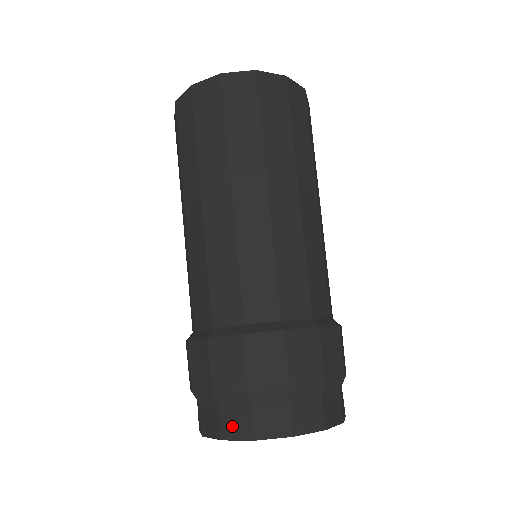
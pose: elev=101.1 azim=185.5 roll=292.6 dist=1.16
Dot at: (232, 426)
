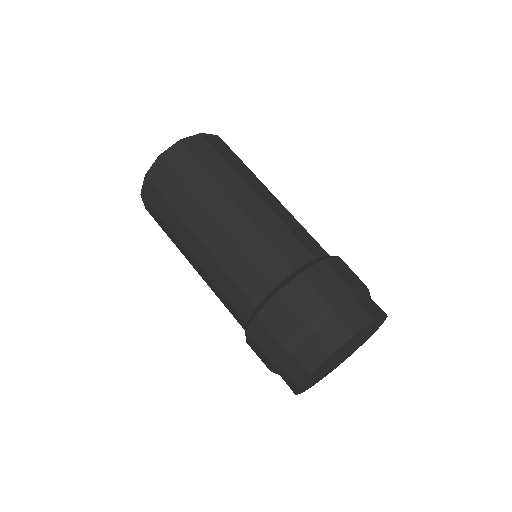
Dot at: (332, 339)
